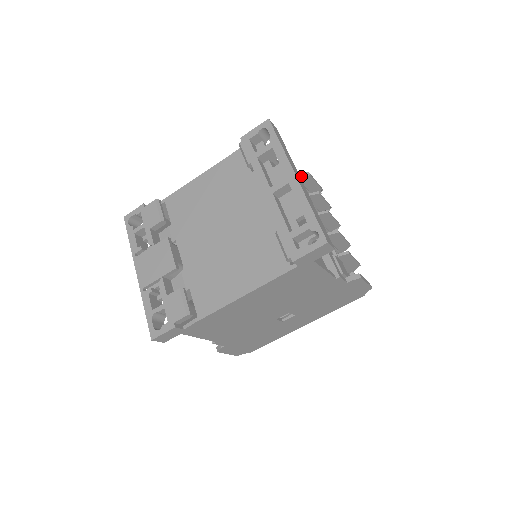
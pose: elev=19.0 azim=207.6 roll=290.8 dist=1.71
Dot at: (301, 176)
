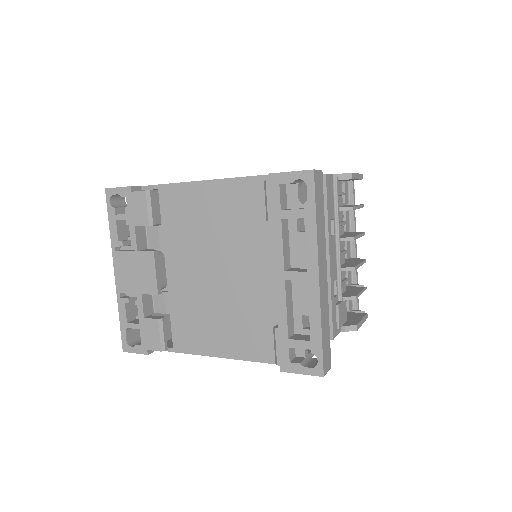
Dot at: (340, 178)
